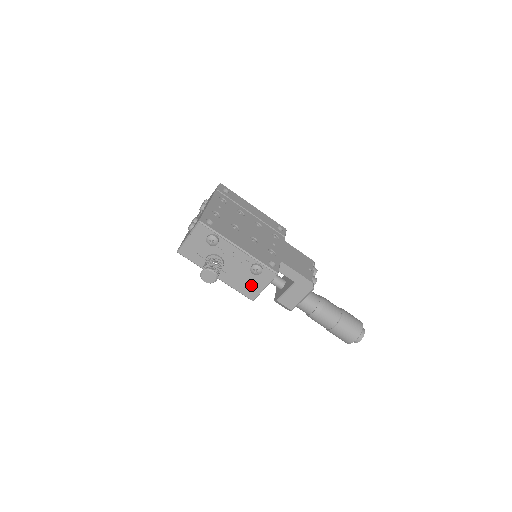
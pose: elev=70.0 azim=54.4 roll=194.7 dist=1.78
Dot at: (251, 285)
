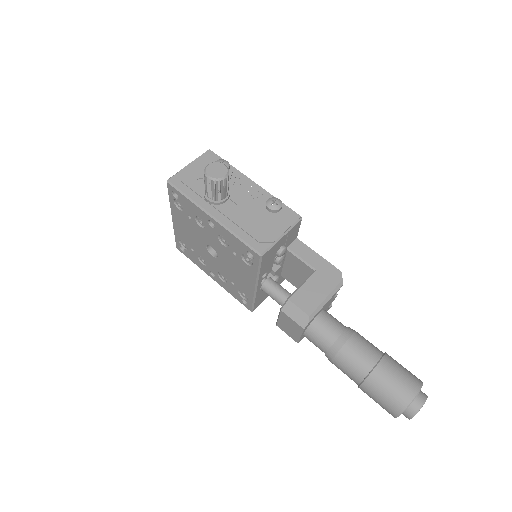
Dot at: (263, 229)
